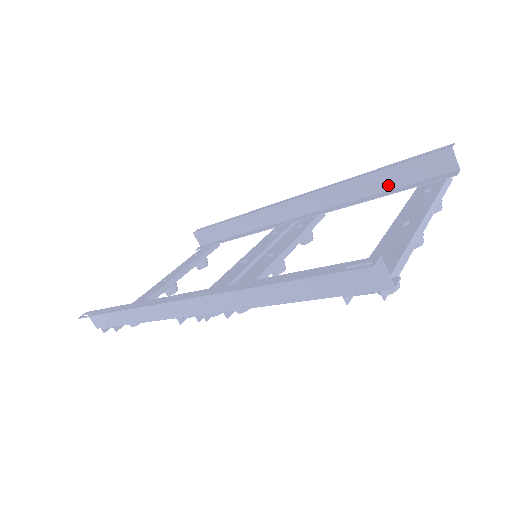
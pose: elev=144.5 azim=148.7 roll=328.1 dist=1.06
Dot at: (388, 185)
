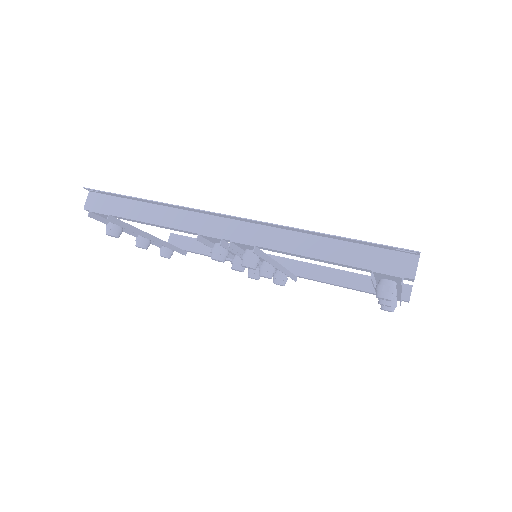
Dot at: (357, 286)
